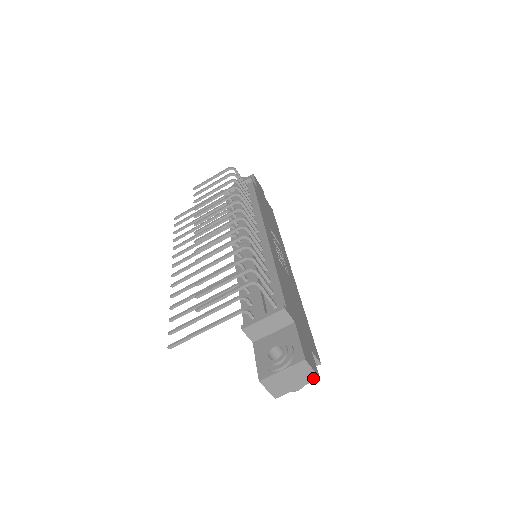
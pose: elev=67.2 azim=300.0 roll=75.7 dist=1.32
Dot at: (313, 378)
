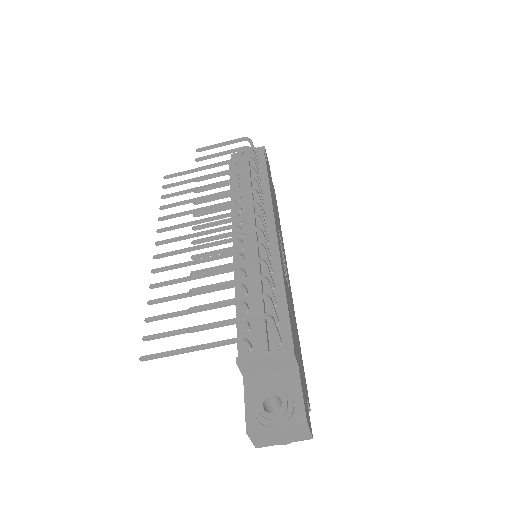
Dot at: (306, 438)
